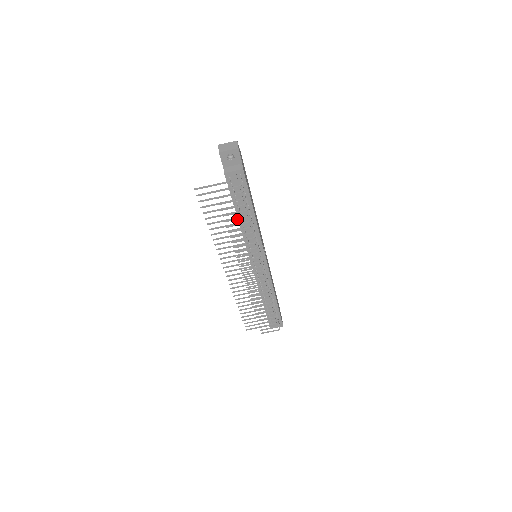
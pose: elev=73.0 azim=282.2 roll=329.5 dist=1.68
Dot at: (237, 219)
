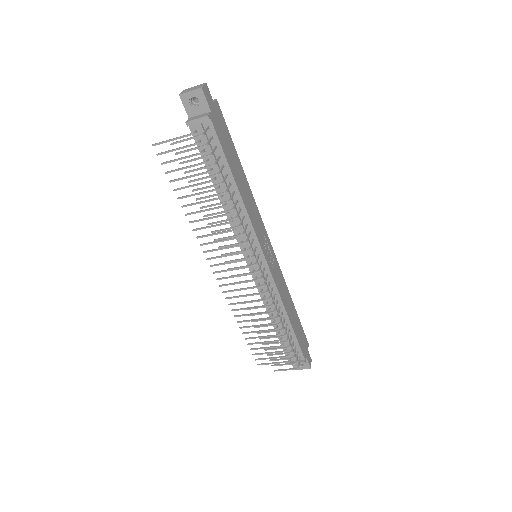
Dot at: (207, 187)
